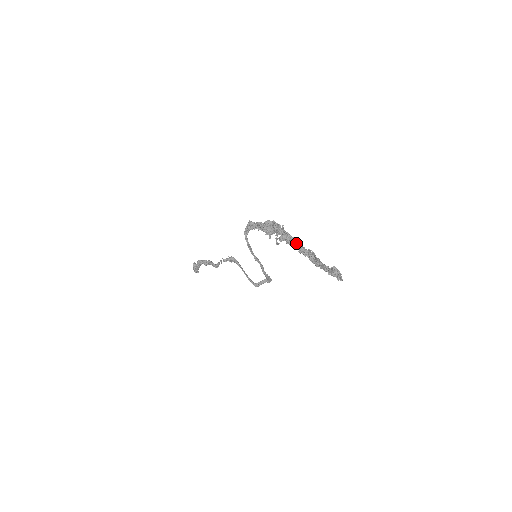
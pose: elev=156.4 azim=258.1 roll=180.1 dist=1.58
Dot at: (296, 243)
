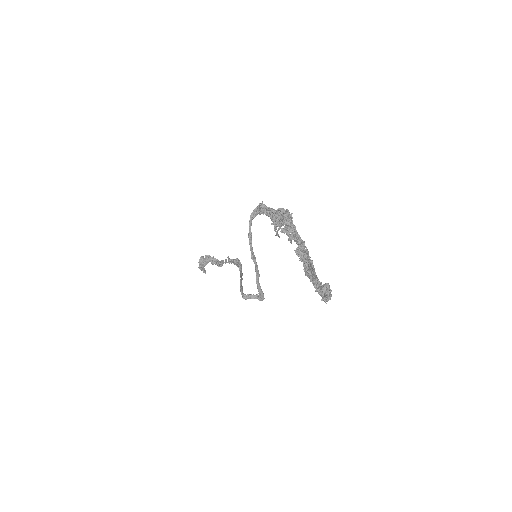
Dot at: (298, 242)
